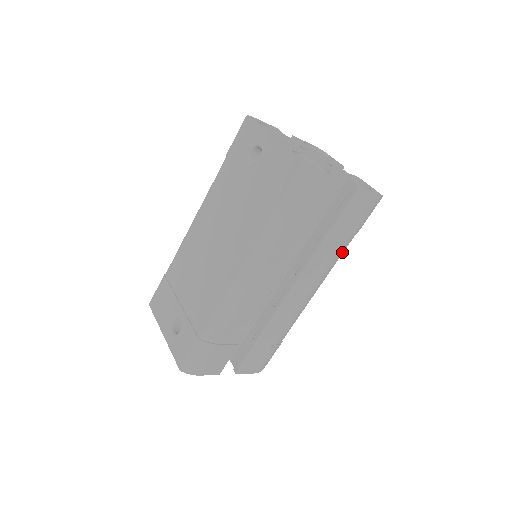
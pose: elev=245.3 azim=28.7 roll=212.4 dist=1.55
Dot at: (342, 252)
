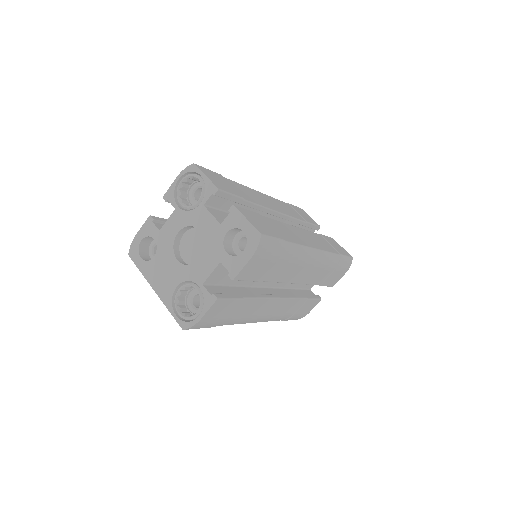
Dot at: (293, 250)
